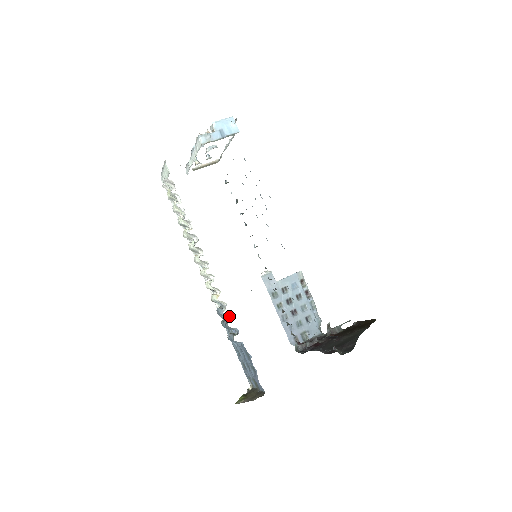
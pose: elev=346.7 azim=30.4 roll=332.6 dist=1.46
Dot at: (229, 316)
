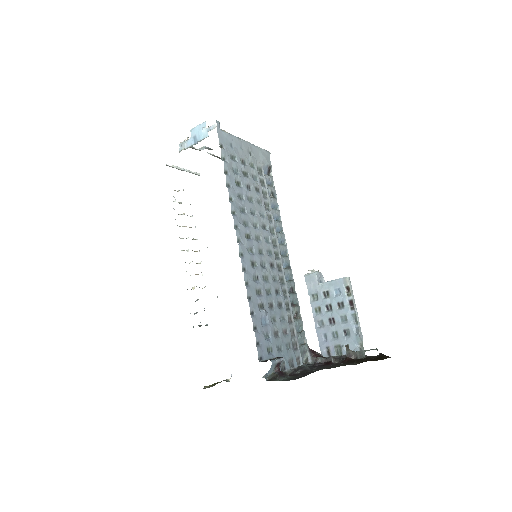
Dot at: occluded
